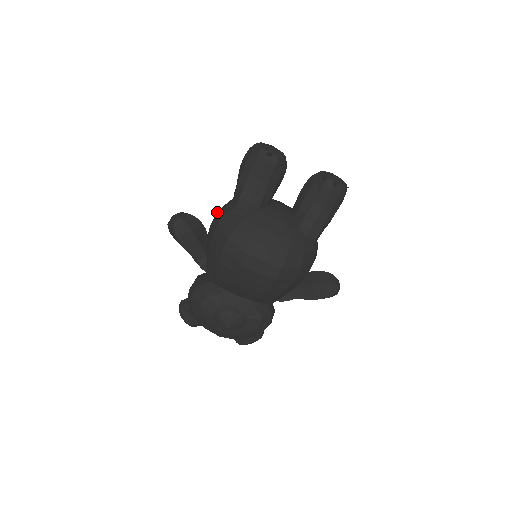
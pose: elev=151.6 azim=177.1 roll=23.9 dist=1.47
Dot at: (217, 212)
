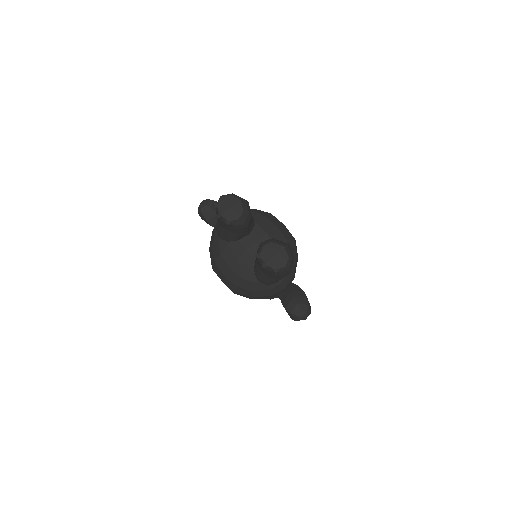
Dot at: occluded
